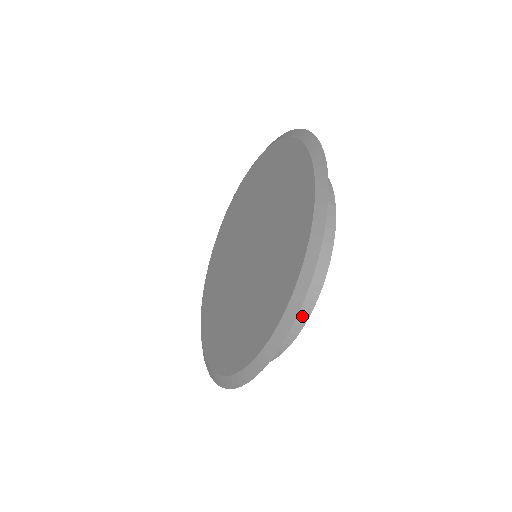
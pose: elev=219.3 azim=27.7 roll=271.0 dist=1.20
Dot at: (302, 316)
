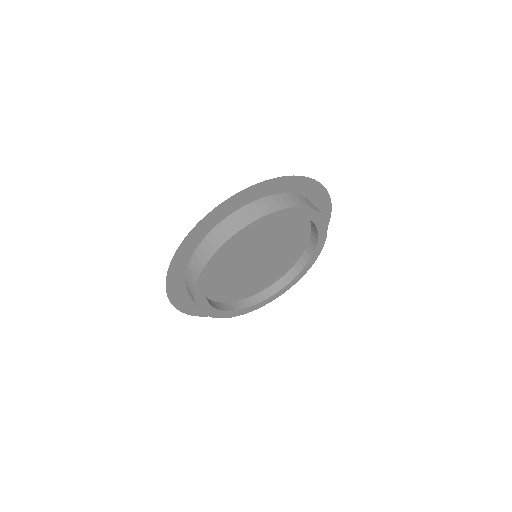
Dot at: (211, 251)
